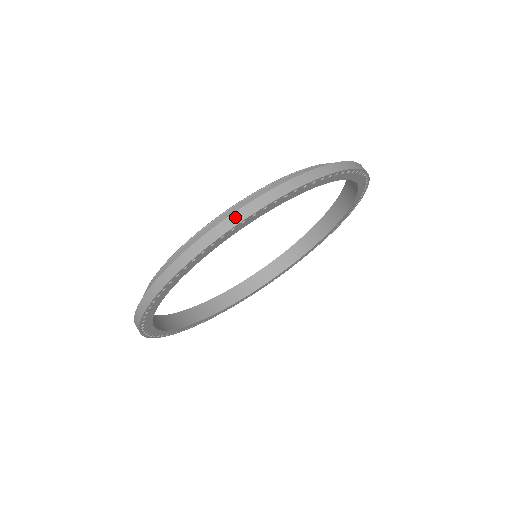
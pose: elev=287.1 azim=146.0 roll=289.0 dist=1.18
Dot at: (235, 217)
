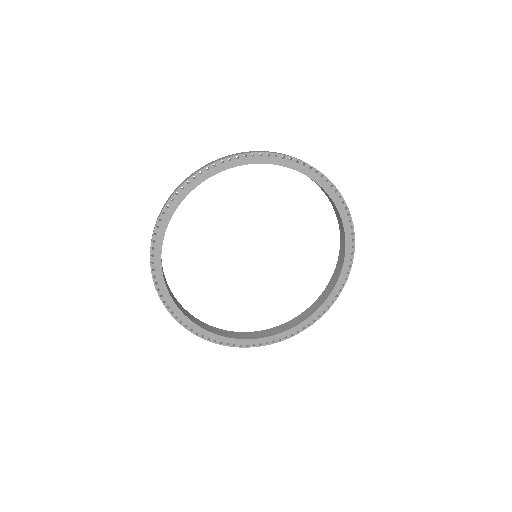
Dot at: (320, 172)
